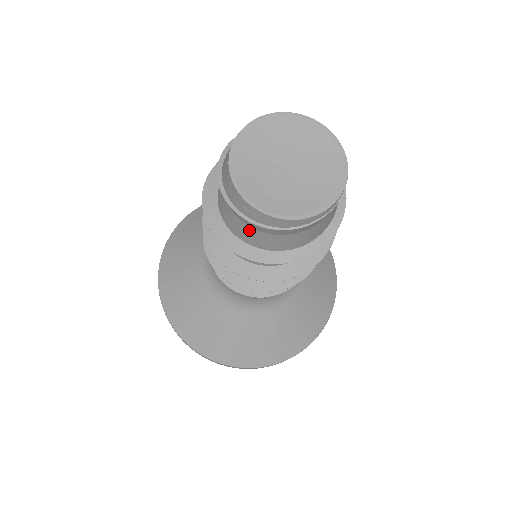
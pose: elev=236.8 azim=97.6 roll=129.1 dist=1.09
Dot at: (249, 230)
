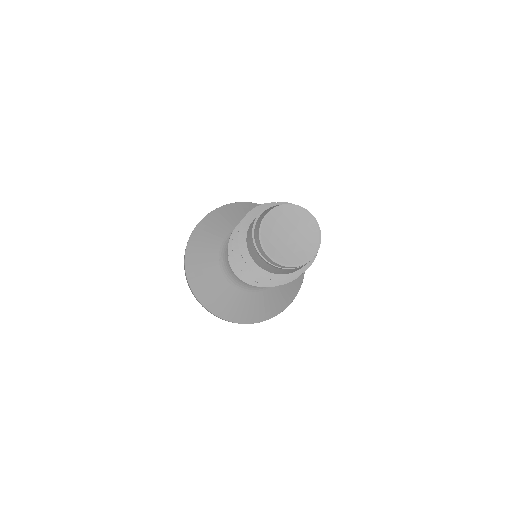
Dot at: (253, 247)
